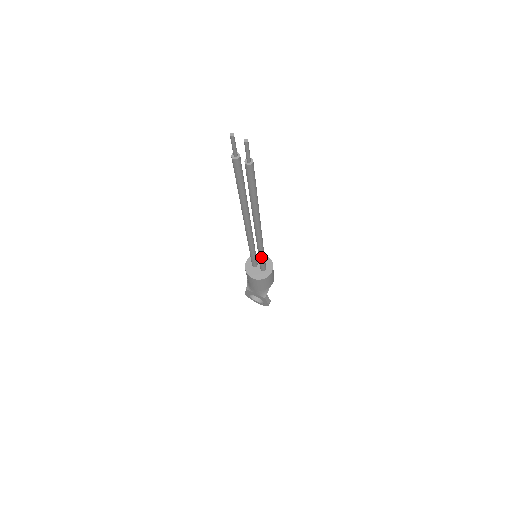
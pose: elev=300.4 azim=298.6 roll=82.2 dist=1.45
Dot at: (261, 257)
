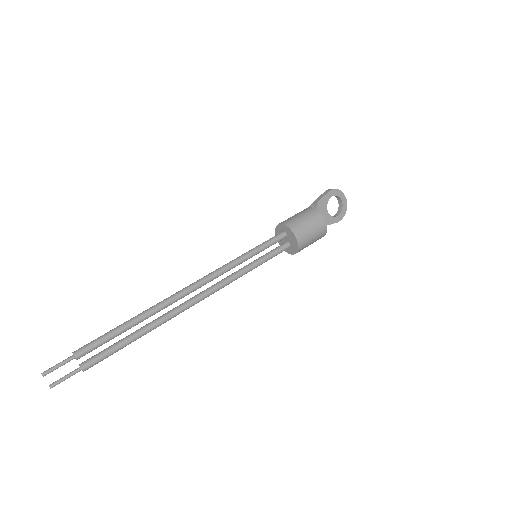
Dot at: (255, 264)
